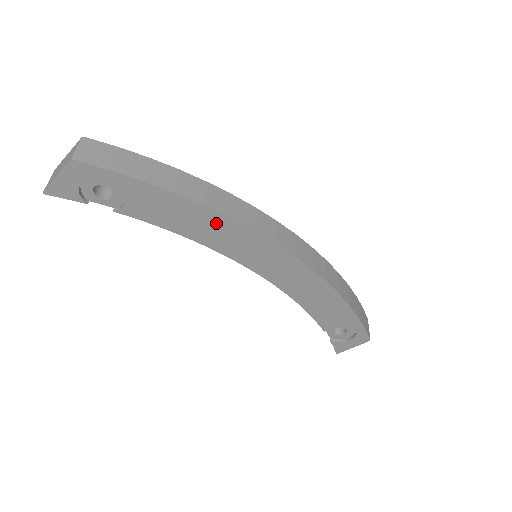
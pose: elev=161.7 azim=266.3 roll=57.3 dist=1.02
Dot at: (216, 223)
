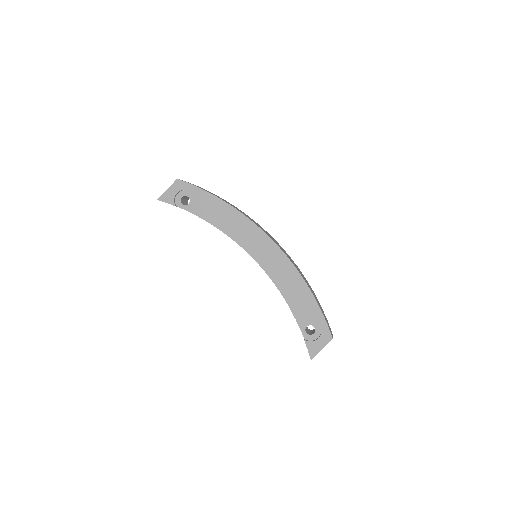
Dot at: (236, 218)
